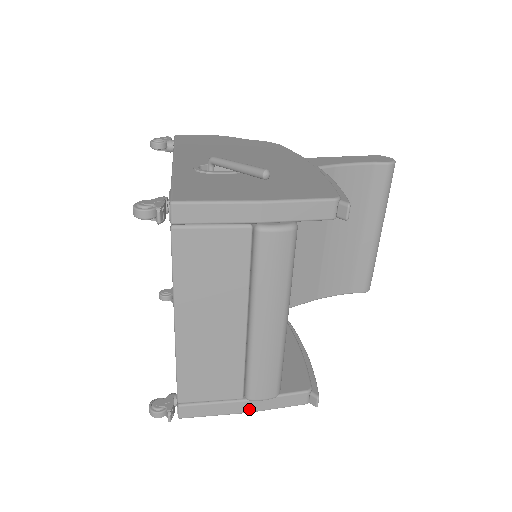
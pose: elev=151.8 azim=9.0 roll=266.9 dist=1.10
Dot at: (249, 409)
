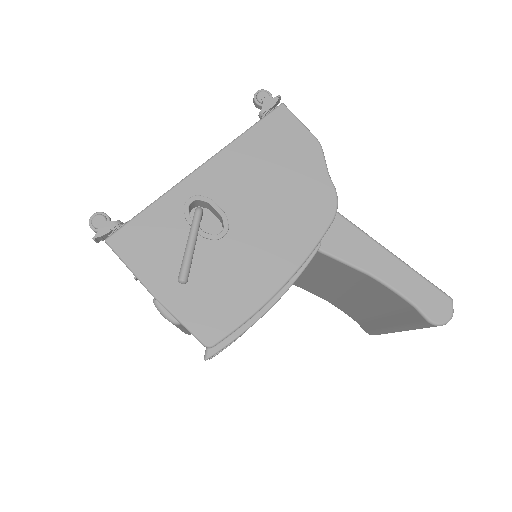
Dot at: occluded
